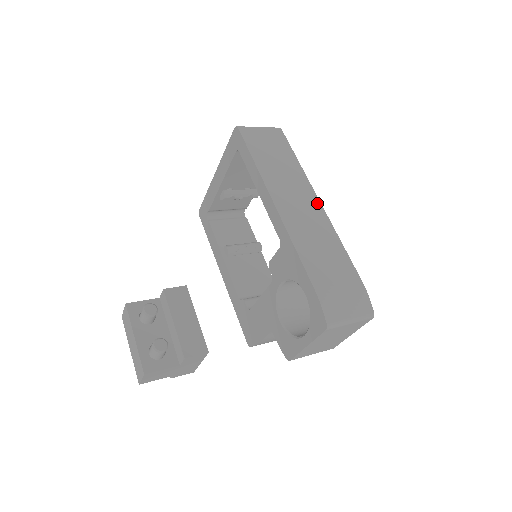
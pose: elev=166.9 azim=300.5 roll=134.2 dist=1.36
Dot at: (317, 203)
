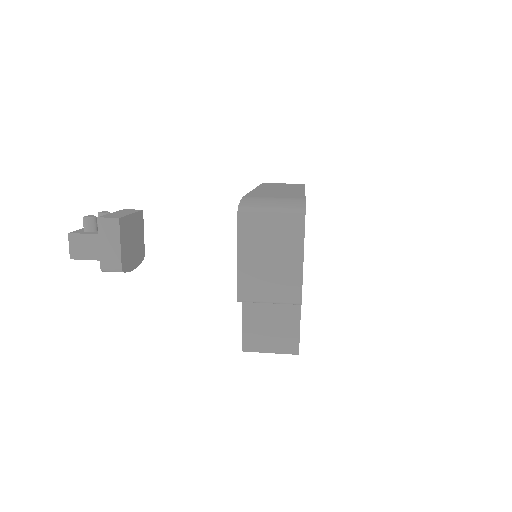
Dot at: (301, 190)
